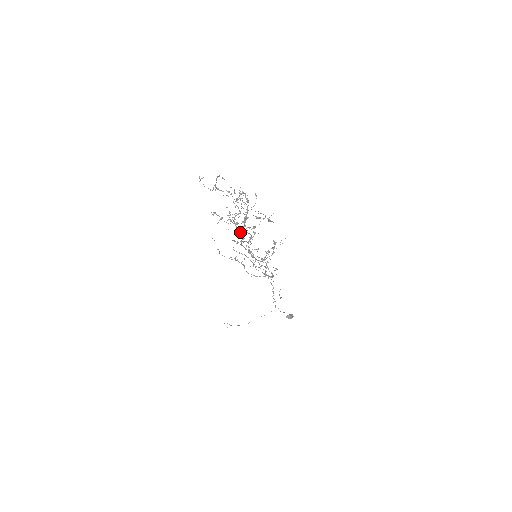
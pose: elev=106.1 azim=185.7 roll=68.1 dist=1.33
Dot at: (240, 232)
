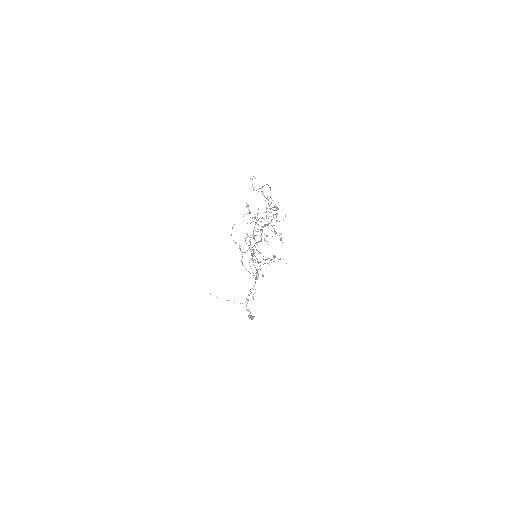
Dot at: occluded
